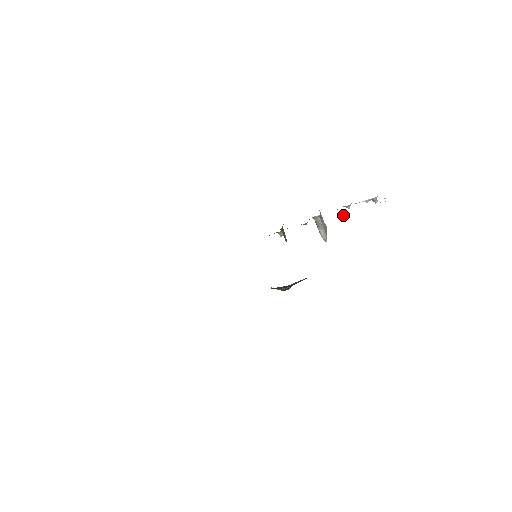
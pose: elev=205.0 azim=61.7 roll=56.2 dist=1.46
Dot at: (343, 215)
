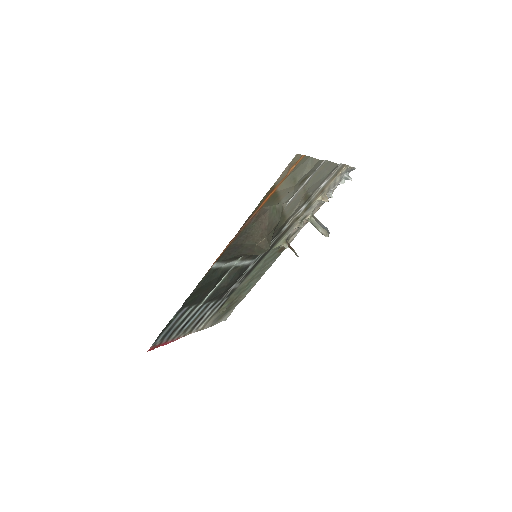
Dot at: (325, 201)
